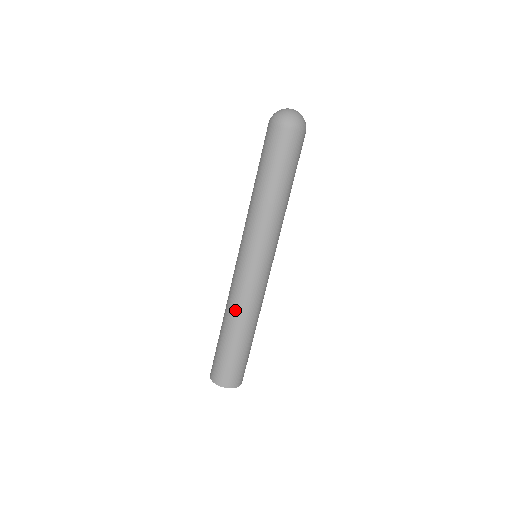
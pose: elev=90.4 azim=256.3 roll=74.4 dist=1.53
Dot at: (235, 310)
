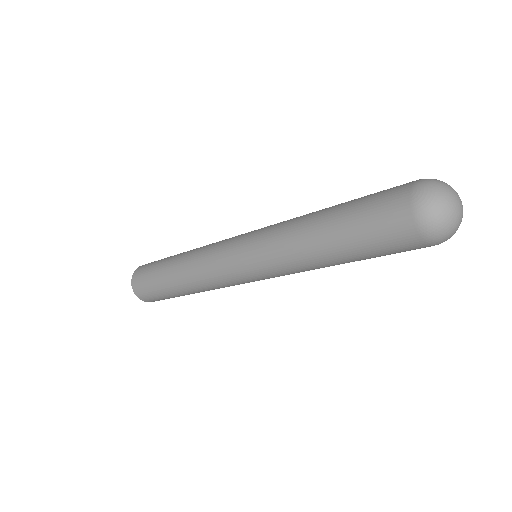
Dot at: (194, 281)
